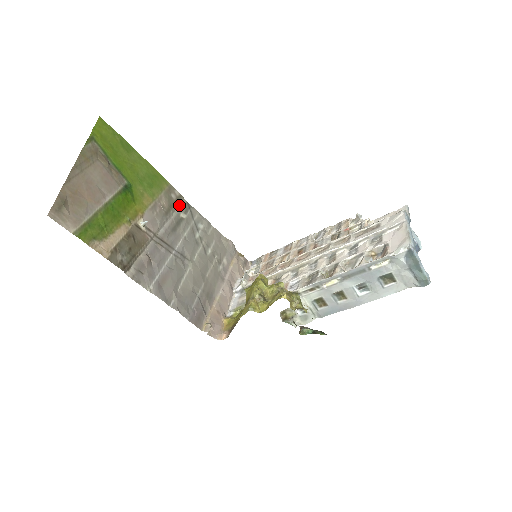
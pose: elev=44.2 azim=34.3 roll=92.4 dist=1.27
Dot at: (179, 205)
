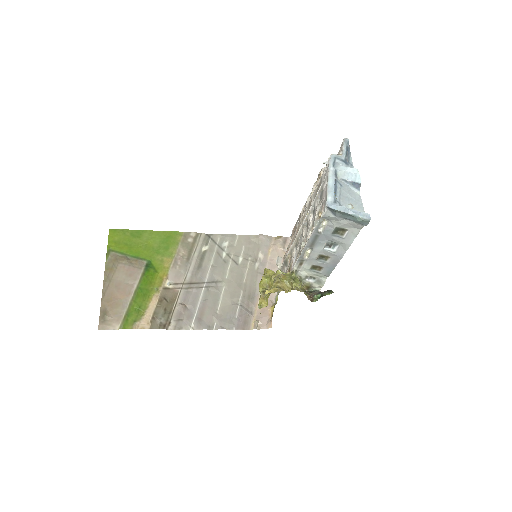
Dot at: (199, 242)
